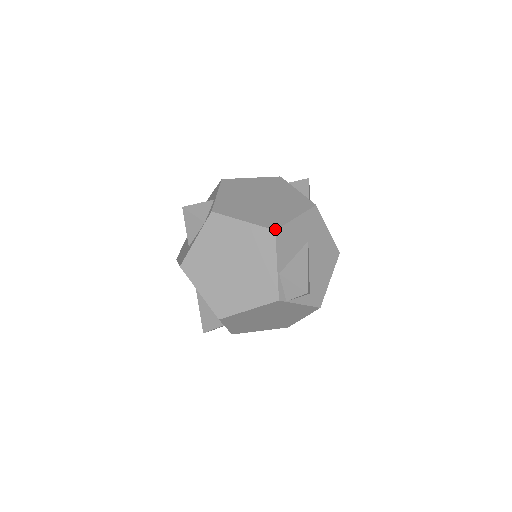
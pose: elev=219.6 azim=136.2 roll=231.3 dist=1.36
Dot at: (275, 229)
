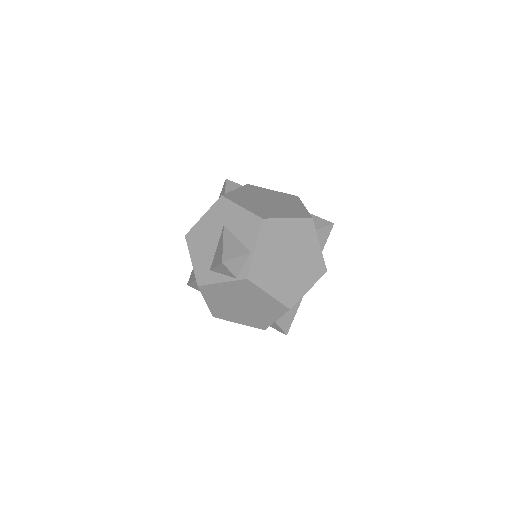
Dot at: (290, 308)
